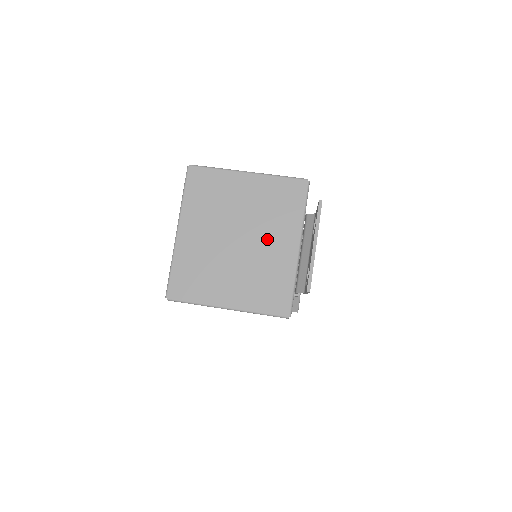
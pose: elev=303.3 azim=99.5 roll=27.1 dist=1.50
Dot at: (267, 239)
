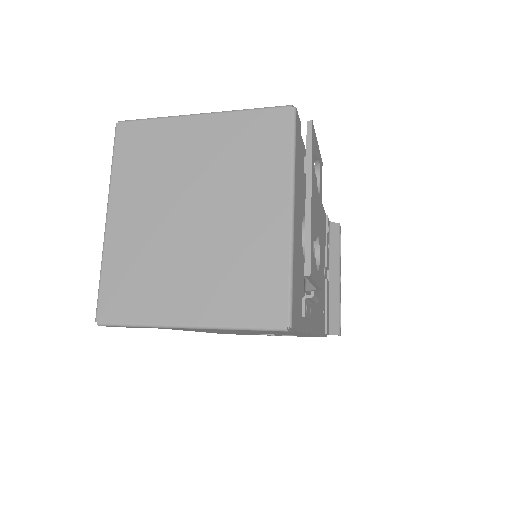
Dot at: (239, 207)
